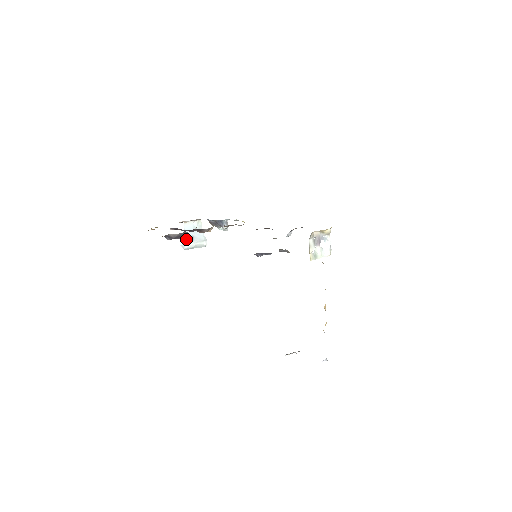
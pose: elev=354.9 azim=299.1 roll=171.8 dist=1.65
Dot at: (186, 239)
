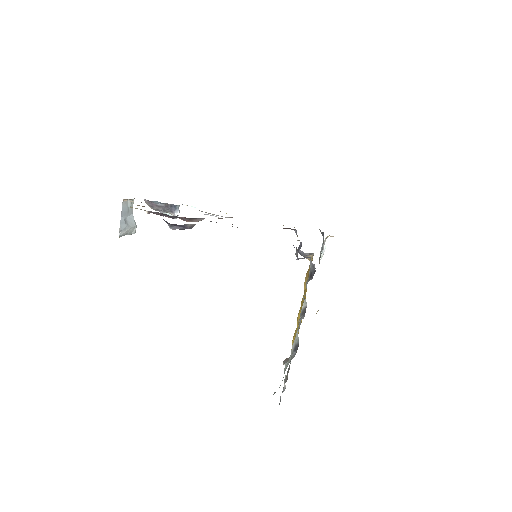
Dot at: (122, 223)
